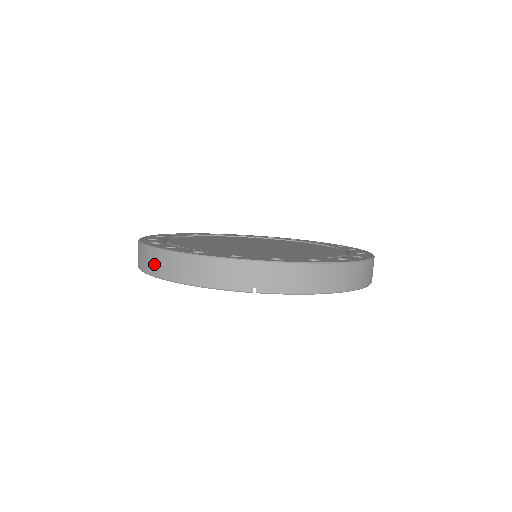
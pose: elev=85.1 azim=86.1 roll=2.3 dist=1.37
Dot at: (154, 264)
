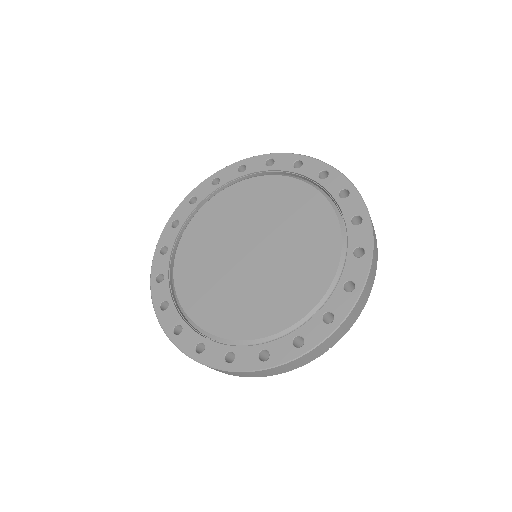
Dot at: occluded
